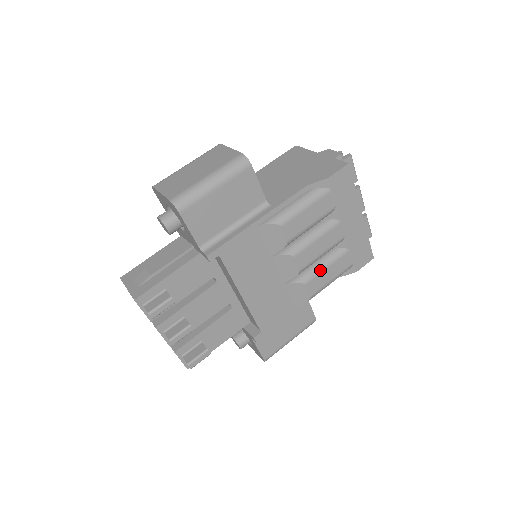
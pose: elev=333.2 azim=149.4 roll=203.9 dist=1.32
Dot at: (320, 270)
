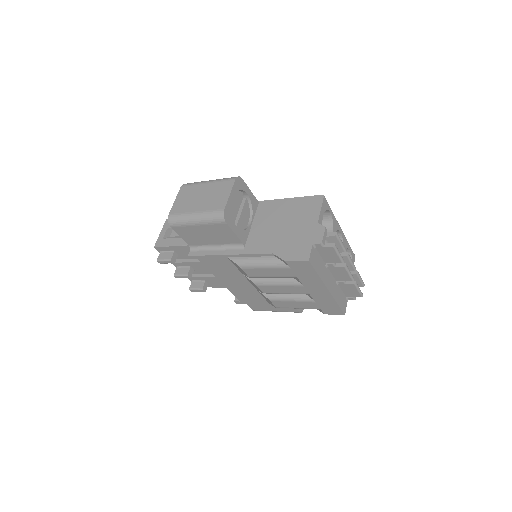
Dot at: (285, 299)
